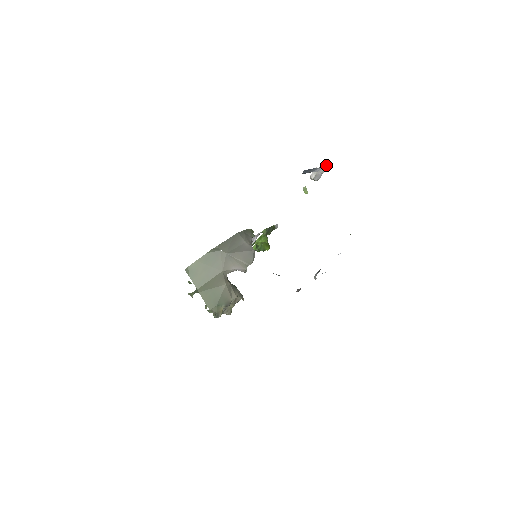
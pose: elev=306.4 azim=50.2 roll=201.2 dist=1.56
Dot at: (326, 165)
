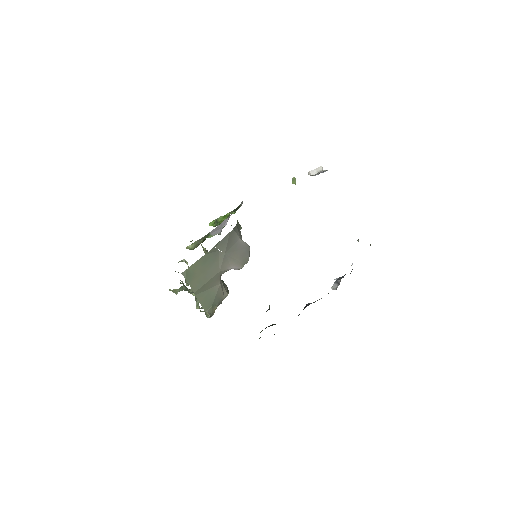
Dot at: occluded
